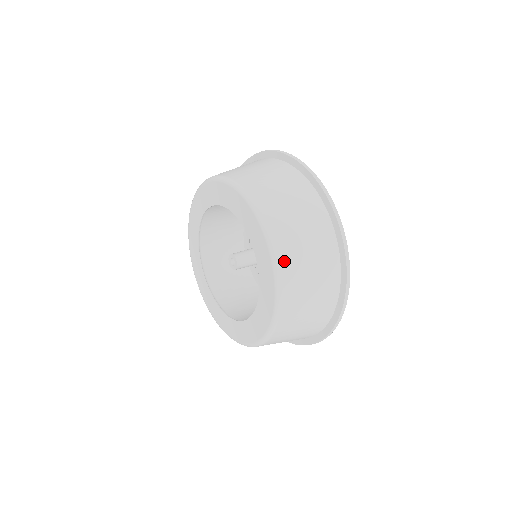
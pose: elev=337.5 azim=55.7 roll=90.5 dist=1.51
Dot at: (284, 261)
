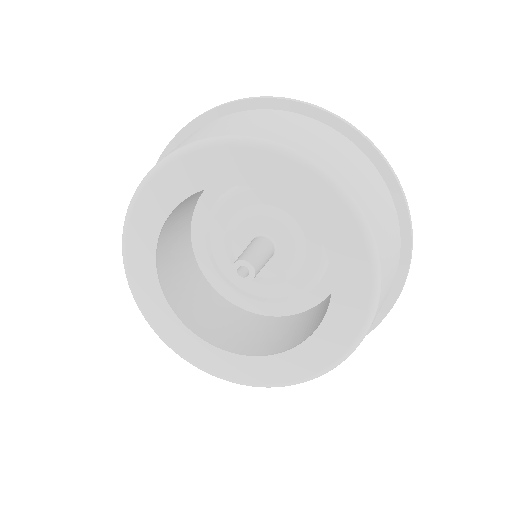
Dot at: (298, 148)
